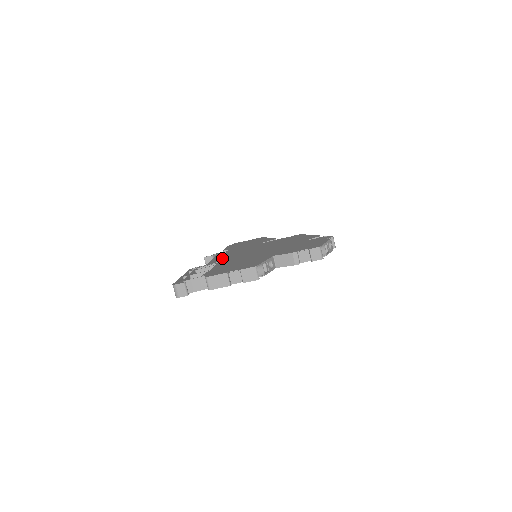
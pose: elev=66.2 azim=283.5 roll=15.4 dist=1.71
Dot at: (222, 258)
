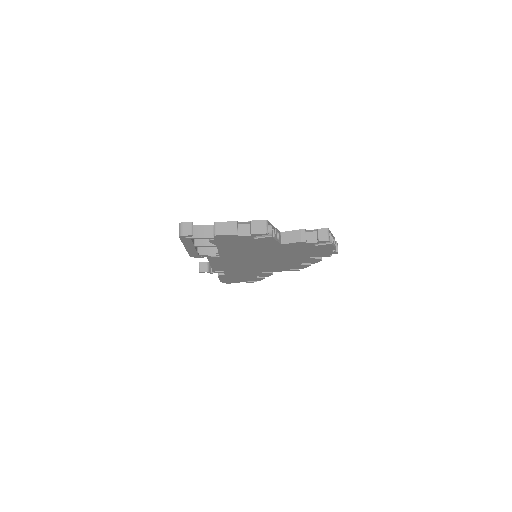
Dot at: occluded
